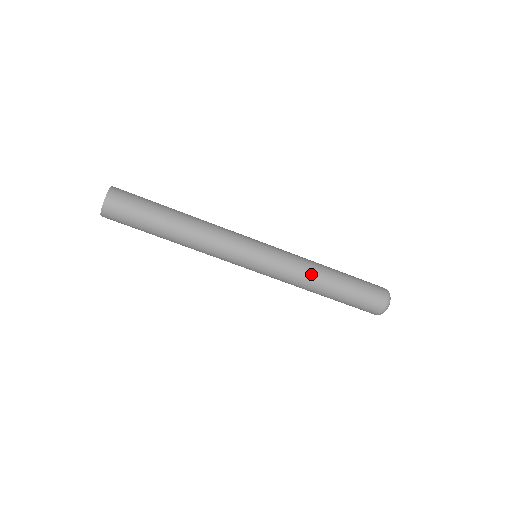
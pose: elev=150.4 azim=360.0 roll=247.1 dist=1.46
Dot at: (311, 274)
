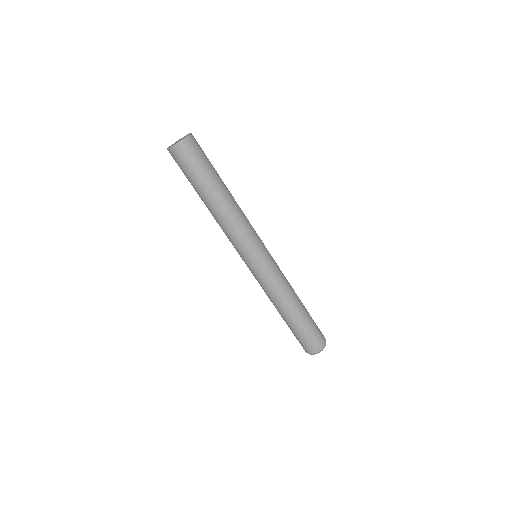
Dot at: (276, 301)
